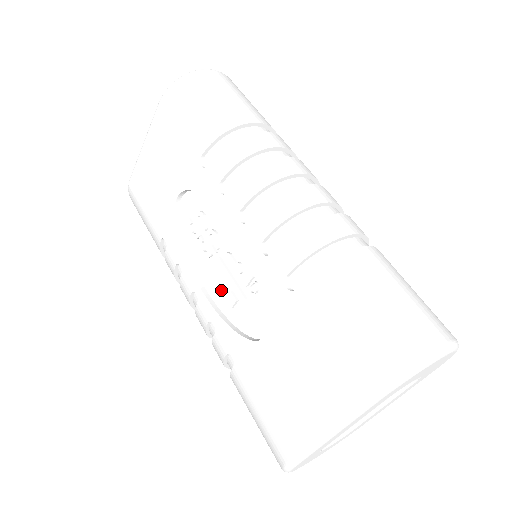
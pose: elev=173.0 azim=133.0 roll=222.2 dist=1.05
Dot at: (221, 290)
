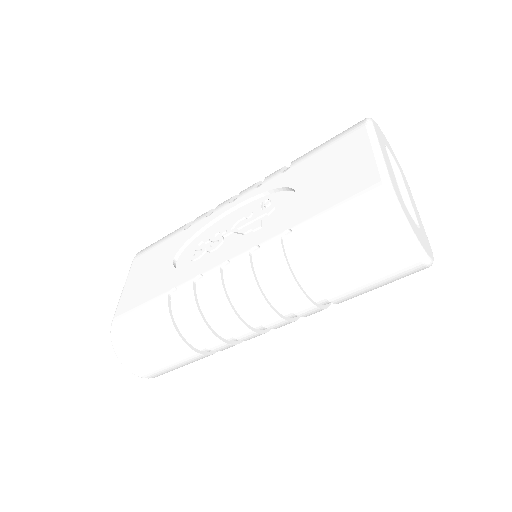
Dot at: (245, 238)
